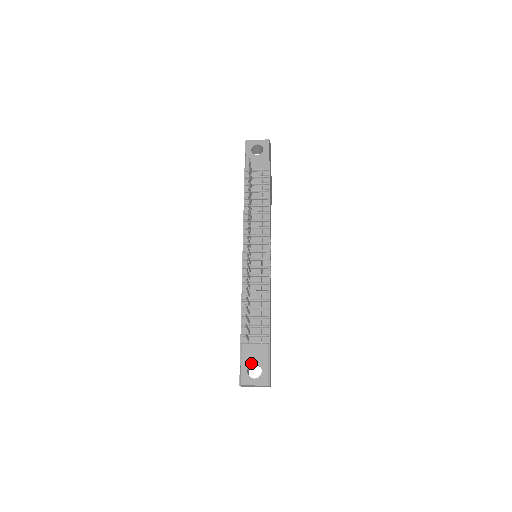
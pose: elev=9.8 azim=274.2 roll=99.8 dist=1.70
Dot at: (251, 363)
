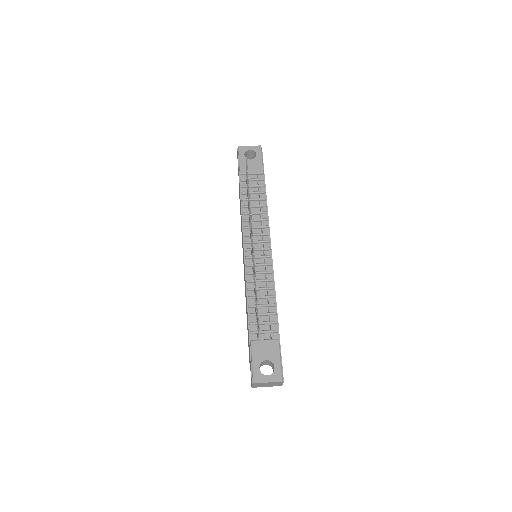
Dot at: (263, 360)
